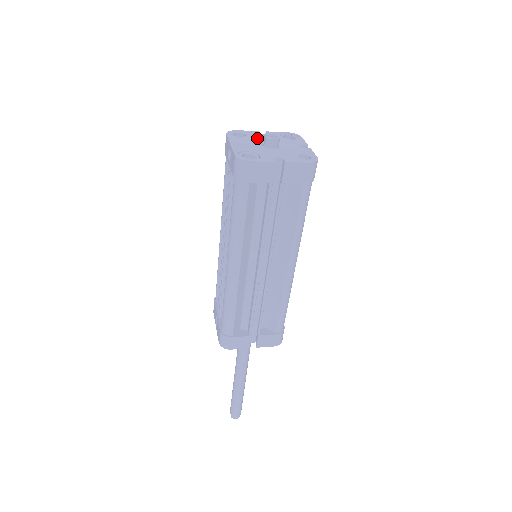
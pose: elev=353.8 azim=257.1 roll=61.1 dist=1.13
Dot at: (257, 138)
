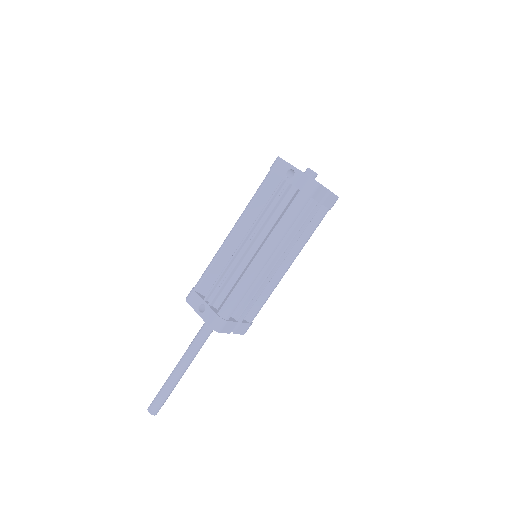
Dot at: occluded
